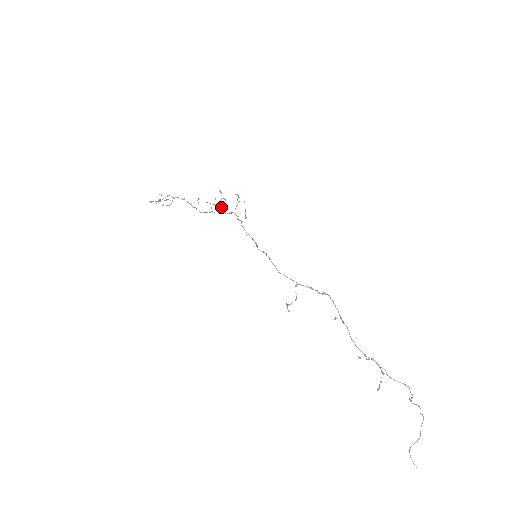
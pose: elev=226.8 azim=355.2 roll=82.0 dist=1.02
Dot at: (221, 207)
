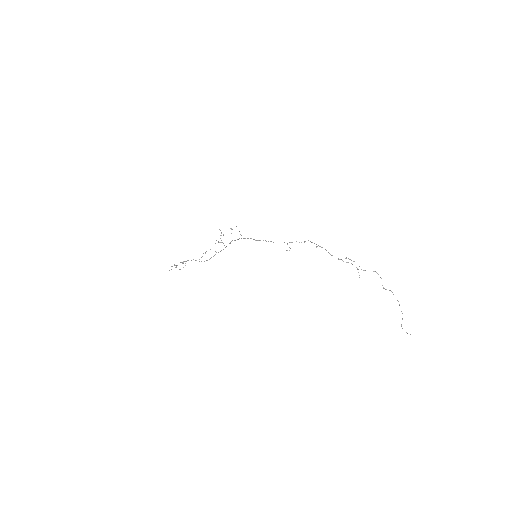
Dot at: (222, 242)
